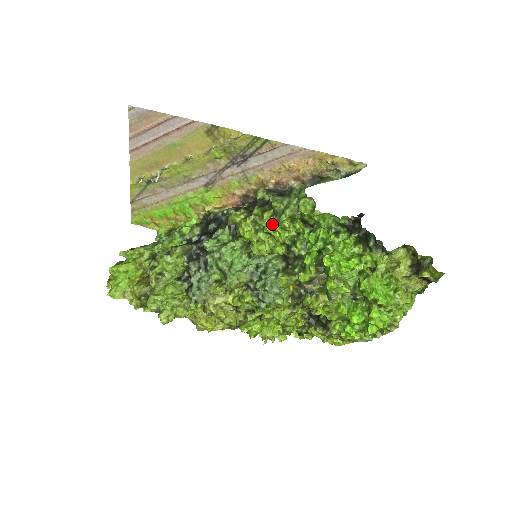
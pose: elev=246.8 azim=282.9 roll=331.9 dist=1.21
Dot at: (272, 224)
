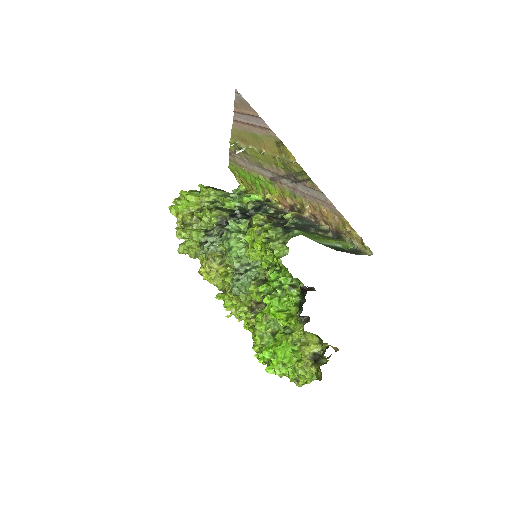
Dot at: (262, 244)
